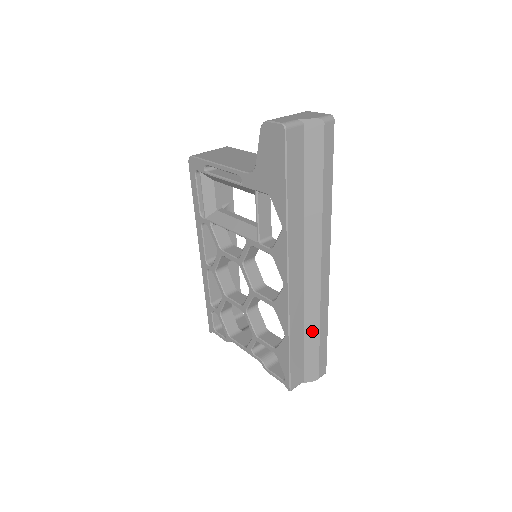
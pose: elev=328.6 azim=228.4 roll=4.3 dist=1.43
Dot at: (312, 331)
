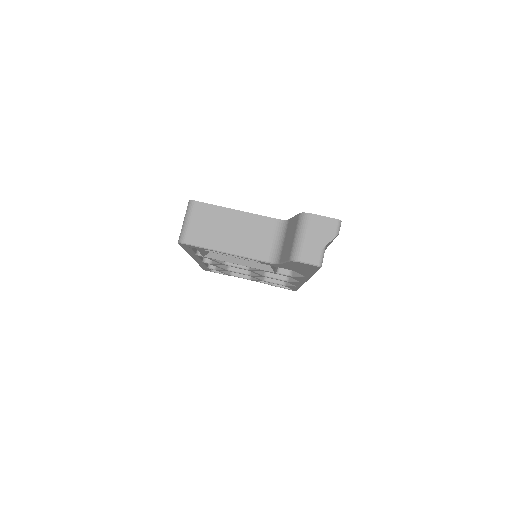
Dot at: occluded
